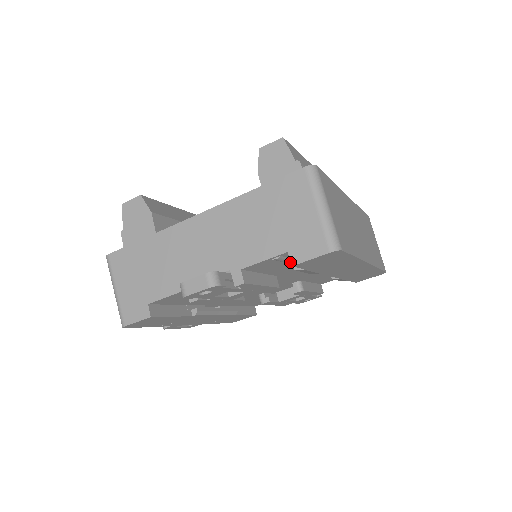
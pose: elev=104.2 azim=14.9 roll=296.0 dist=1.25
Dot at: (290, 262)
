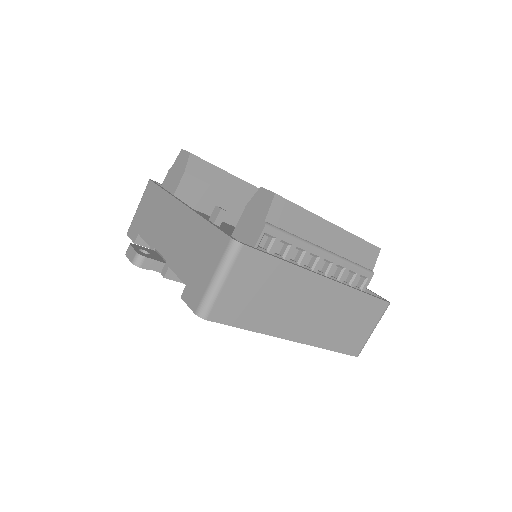
Dot at: occluded
